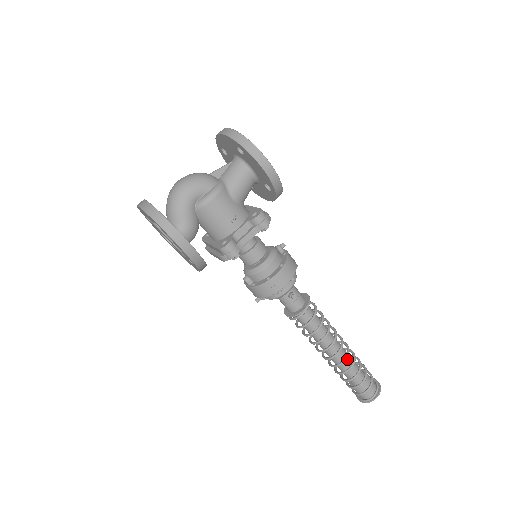
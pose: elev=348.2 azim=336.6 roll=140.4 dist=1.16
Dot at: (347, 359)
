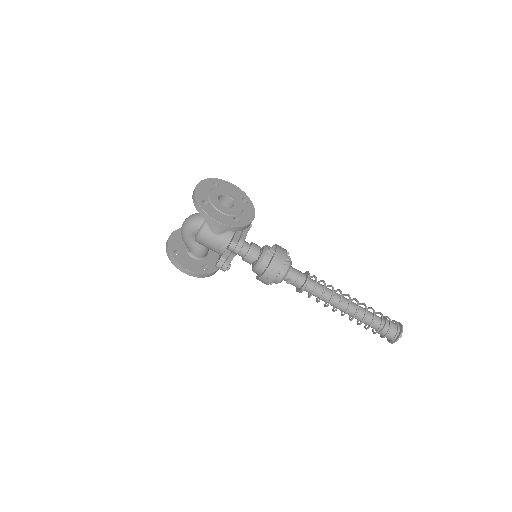
Dot at: (359, 316)
